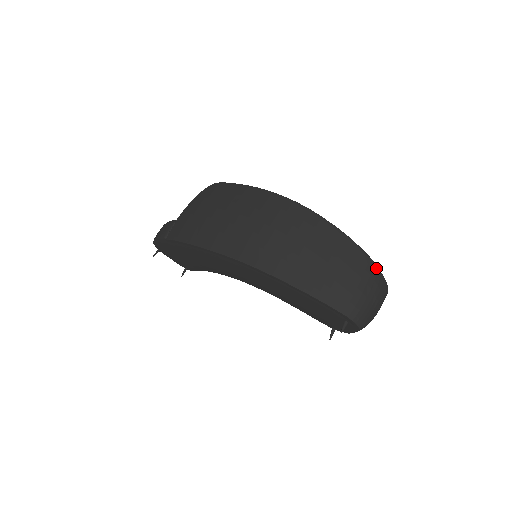
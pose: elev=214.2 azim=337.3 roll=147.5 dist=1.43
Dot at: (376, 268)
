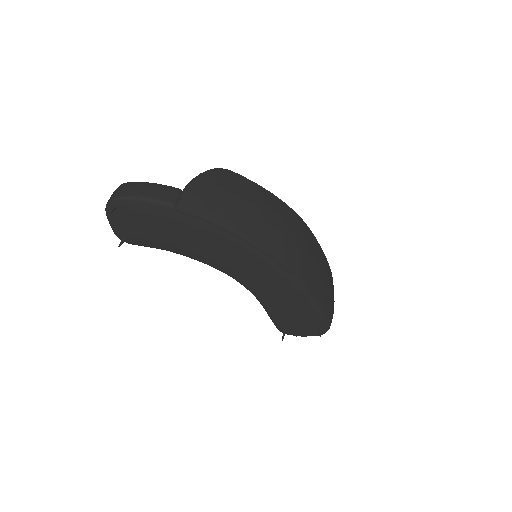
Dot at: occluded
